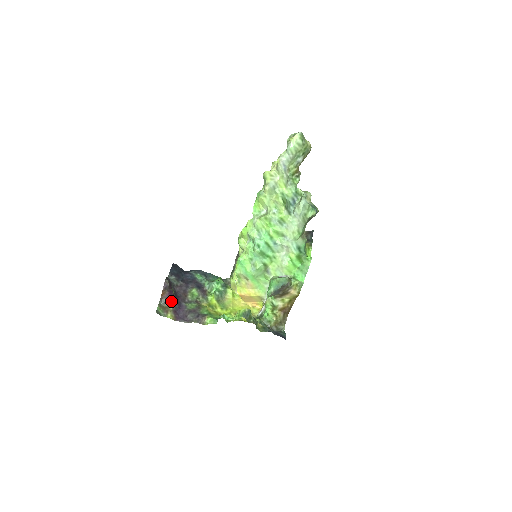
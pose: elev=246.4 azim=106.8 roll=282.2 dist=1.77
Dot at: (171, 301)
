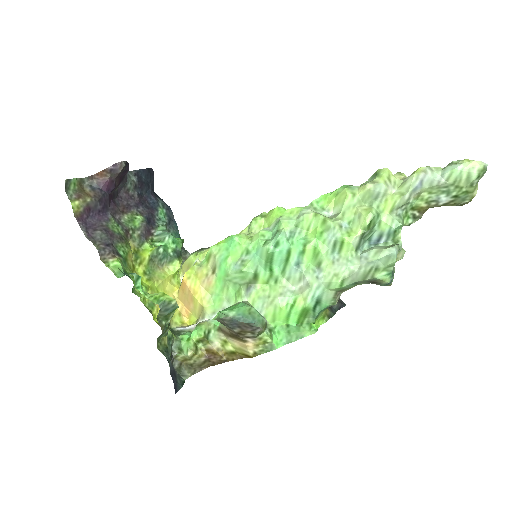
Dot at: (100, 193)
